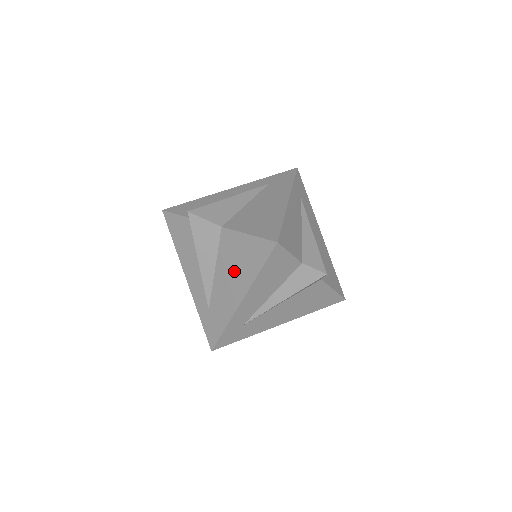
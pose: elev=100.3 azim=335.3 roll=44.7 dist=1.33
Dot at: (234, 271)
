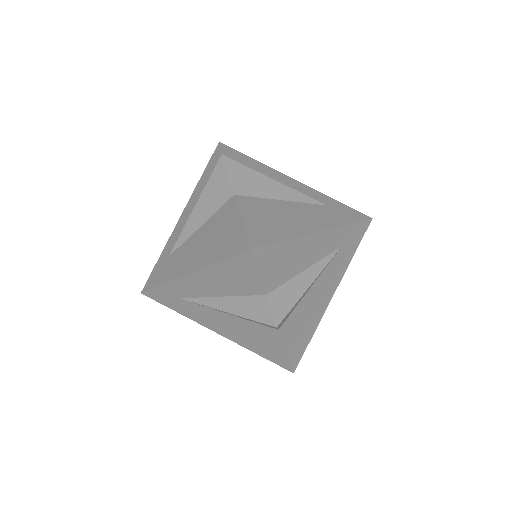
Dot at: (207, 242)
